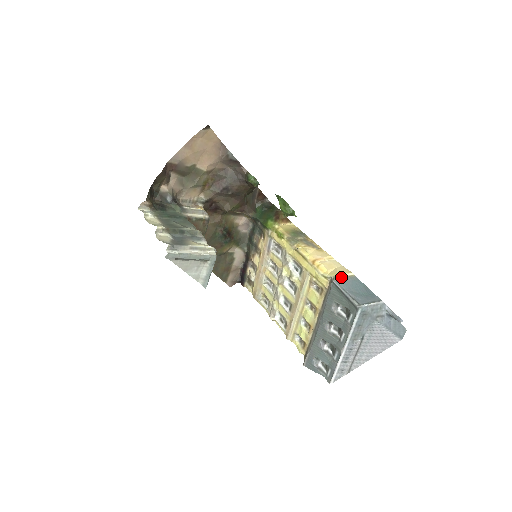
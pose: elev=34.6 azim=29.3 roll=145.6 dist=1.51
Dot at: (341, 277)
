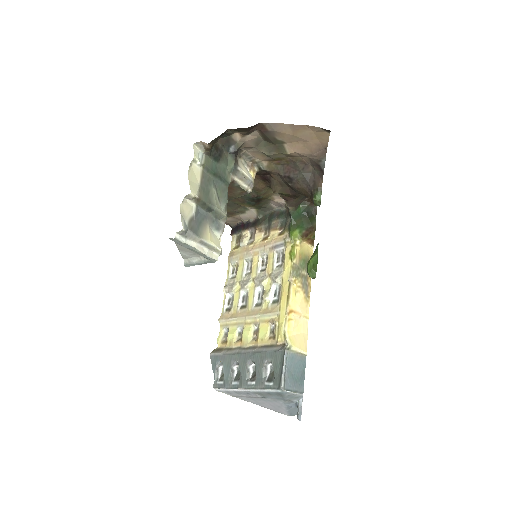
Dot at: (295, 351)
